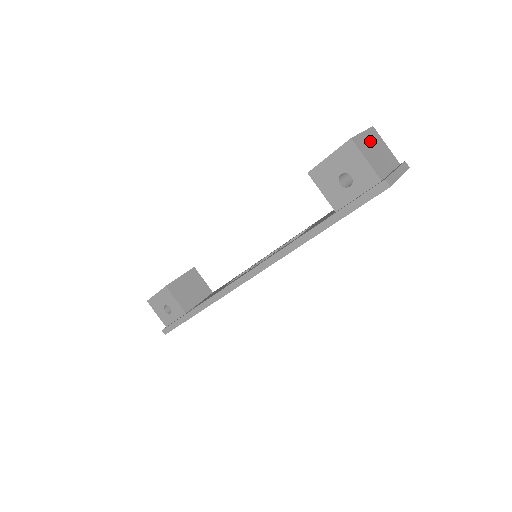
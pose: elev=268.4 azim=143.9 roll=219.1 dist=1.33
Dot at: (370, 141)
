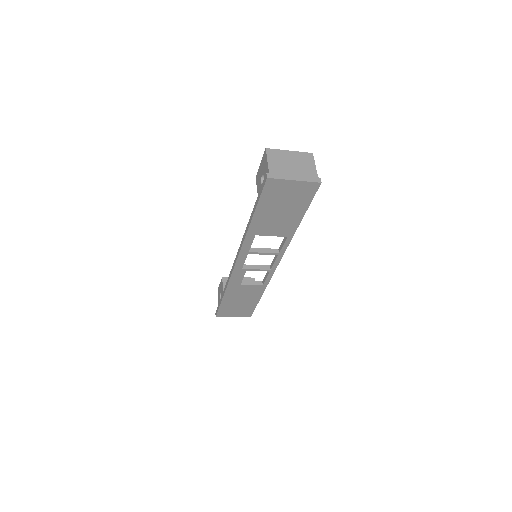
Dot at: (292, 157)
